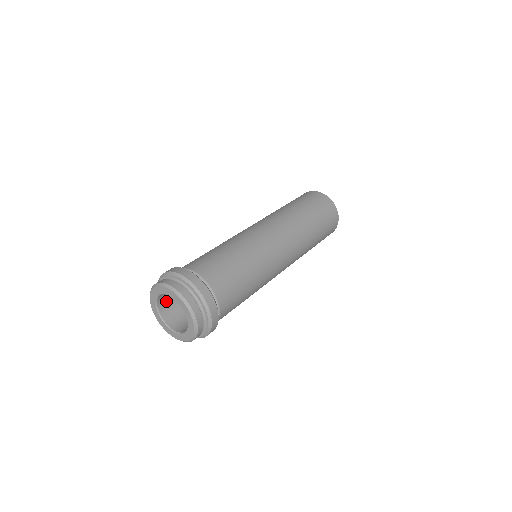
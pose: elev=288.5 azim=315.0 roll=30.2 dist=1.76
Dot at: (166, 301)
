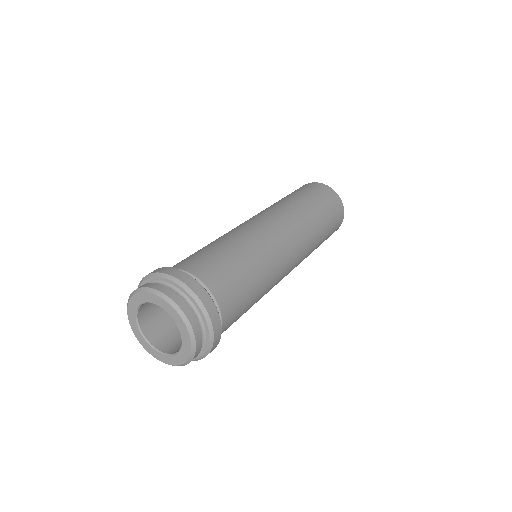
Dot at: (149, 304)
